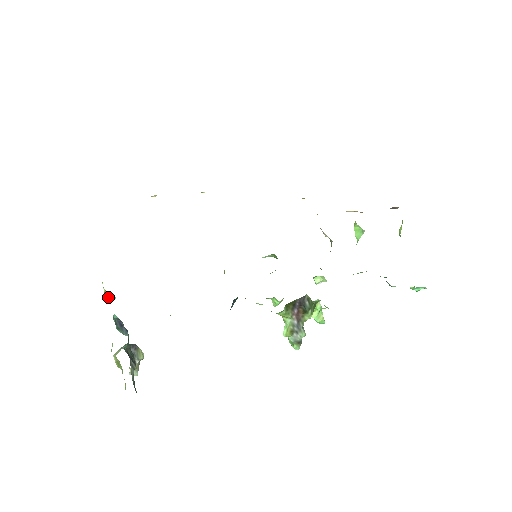
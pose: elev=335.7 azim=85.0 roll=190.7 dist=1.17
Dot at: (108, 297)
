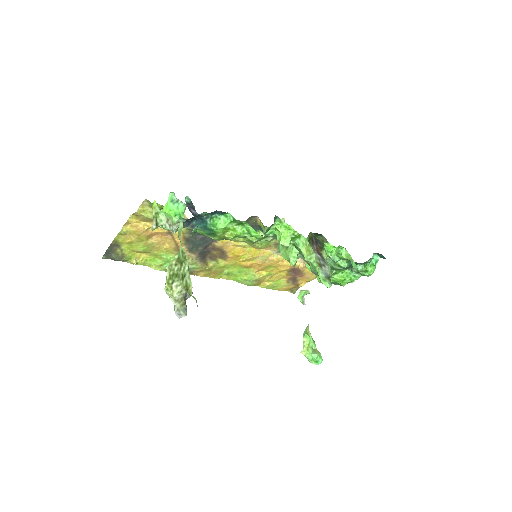
Dot at: (155, 223)
